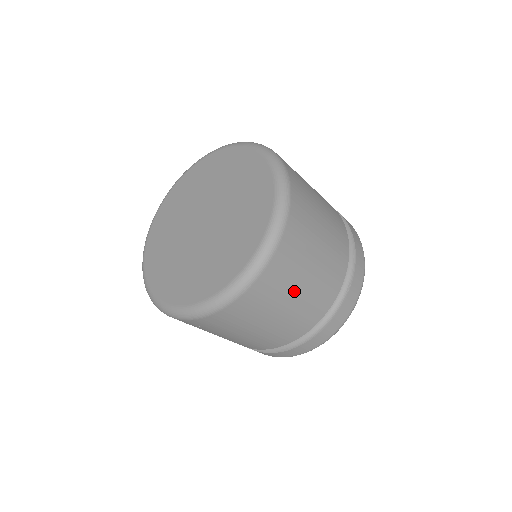
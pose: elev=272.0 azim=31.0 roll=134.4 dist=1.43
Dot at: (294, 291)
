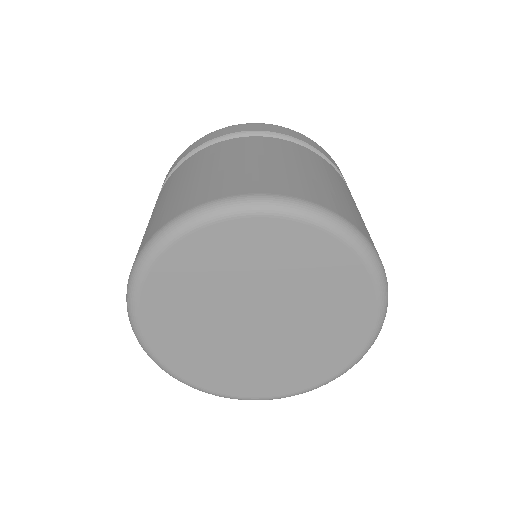
Dot at: occluded
